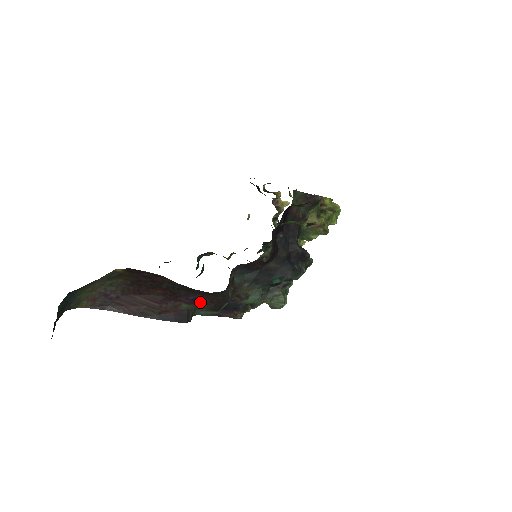
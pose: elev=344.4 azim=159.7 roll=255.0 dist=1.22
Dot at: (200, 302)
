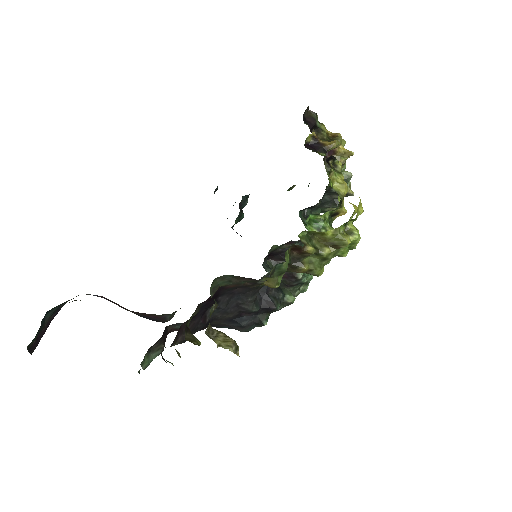
Dot at: occluded
